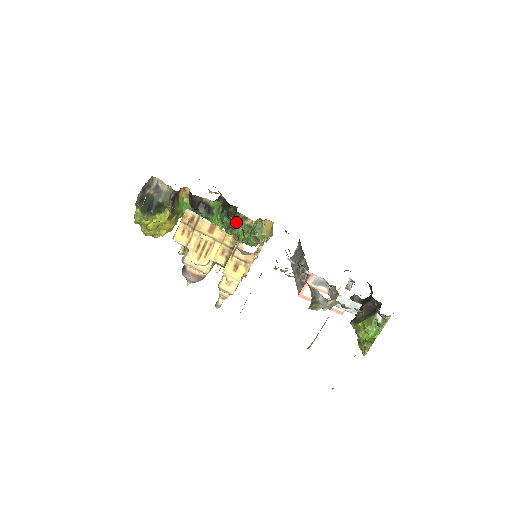
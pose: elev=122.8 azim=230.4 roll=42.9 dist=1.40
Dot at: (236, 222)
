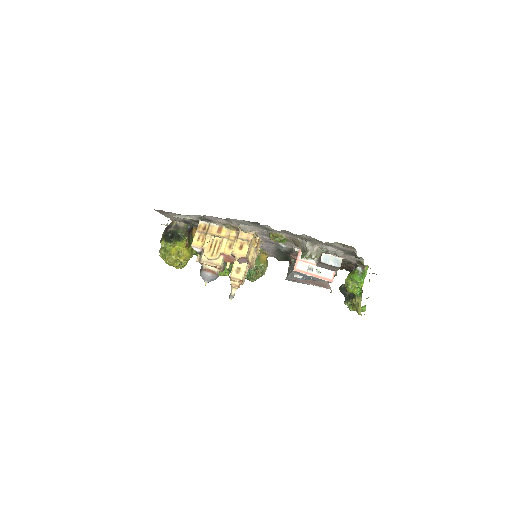
Dot at: occluded
